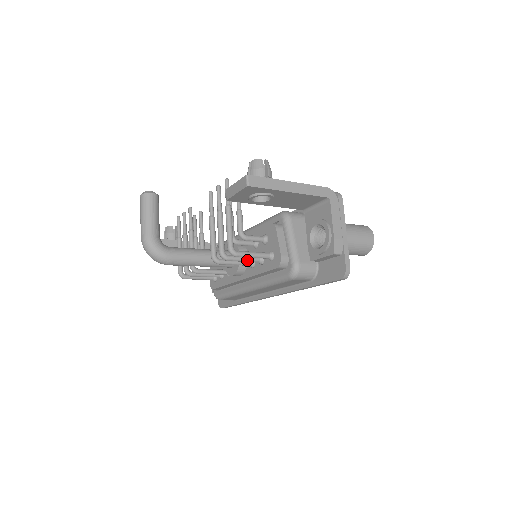
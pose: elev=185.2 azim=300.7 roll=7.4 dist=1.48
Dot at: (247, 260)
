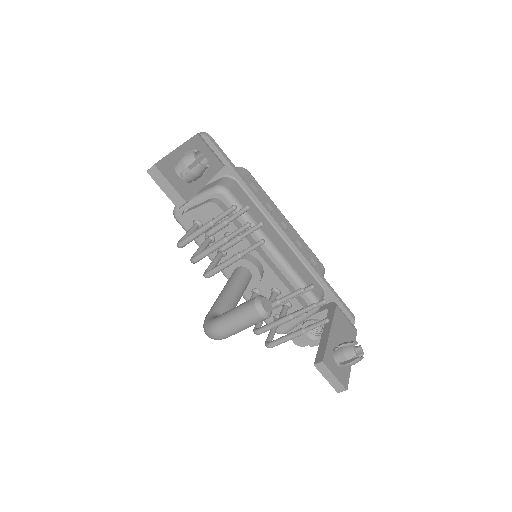
Dot at: occluded
